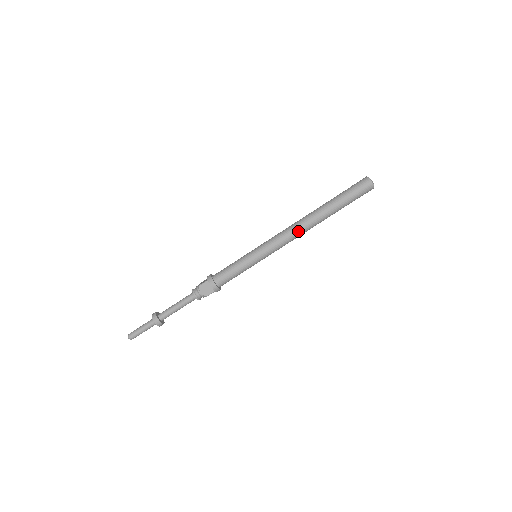
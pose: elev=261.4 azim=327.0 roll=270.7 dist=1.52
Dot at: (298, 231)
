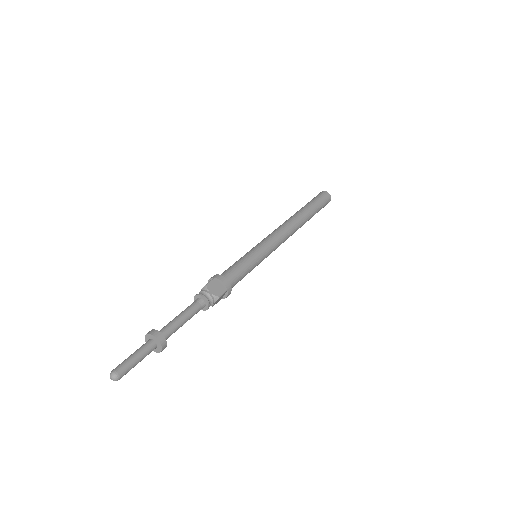
Dot at: (289, 228)
